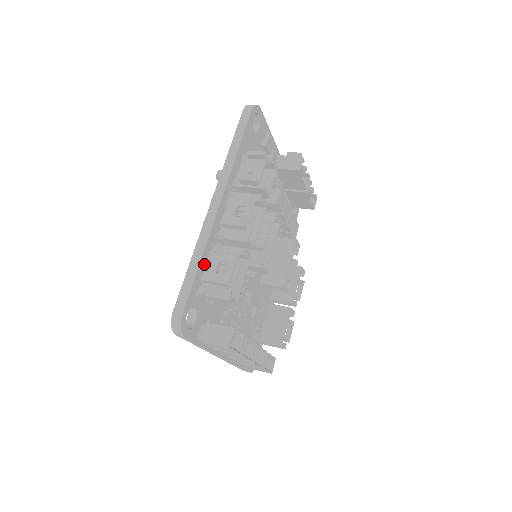
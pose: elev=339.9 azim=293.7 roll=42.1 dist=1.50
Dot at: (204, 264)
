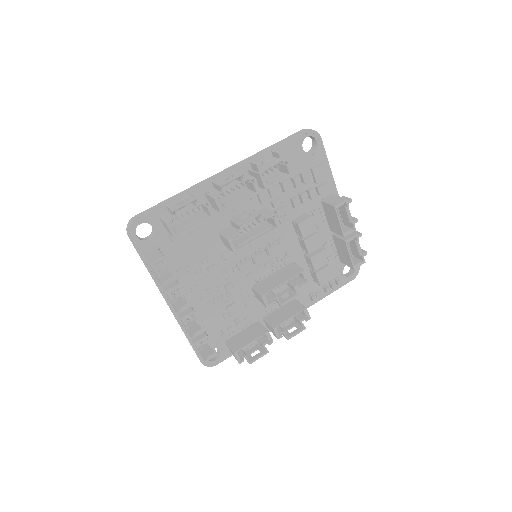
Dot at: occluded
